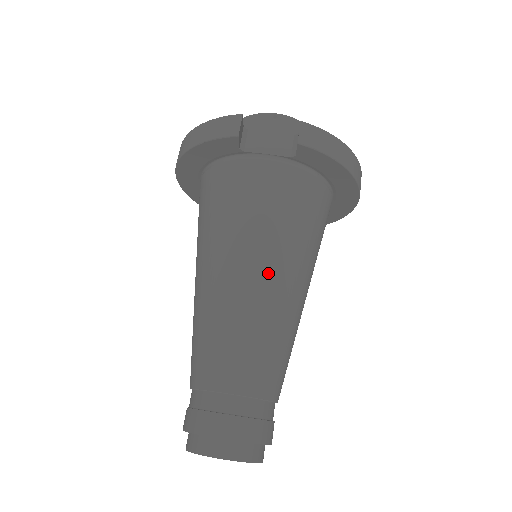
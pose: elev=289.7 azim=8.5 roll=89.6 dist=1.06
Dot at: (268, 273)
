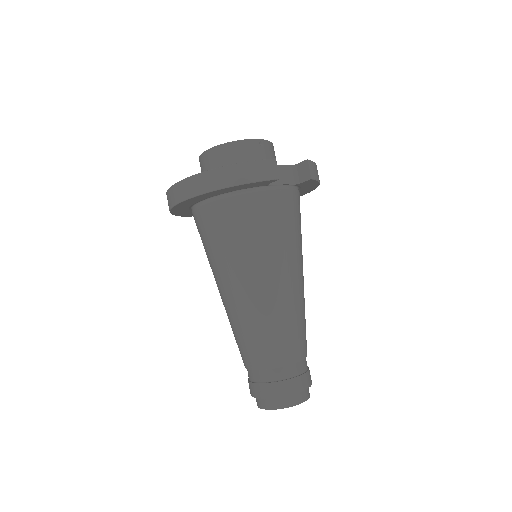
Dot at: (298, 274)
